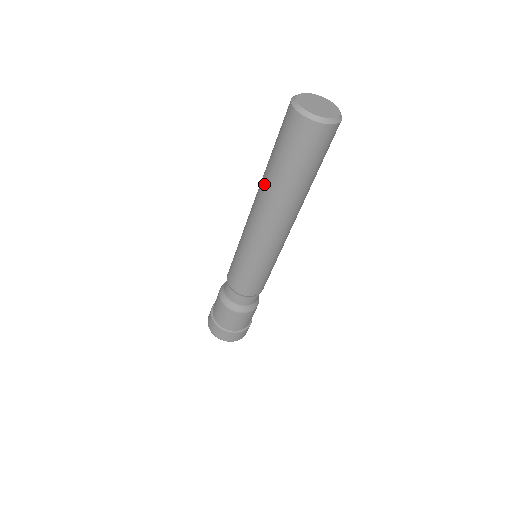
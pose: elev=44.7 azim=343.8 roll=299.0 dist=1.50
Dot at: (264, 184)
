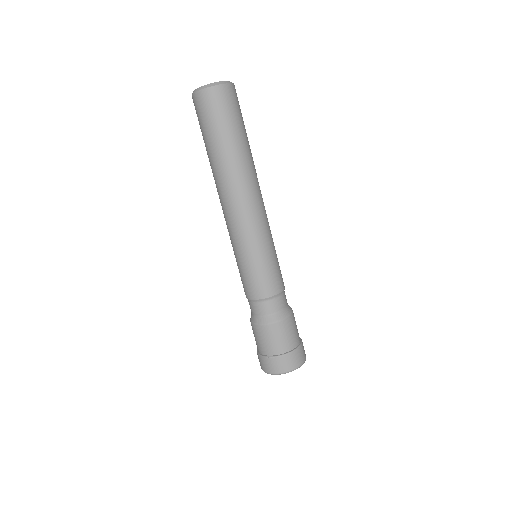
Dot at: (212, 172)
